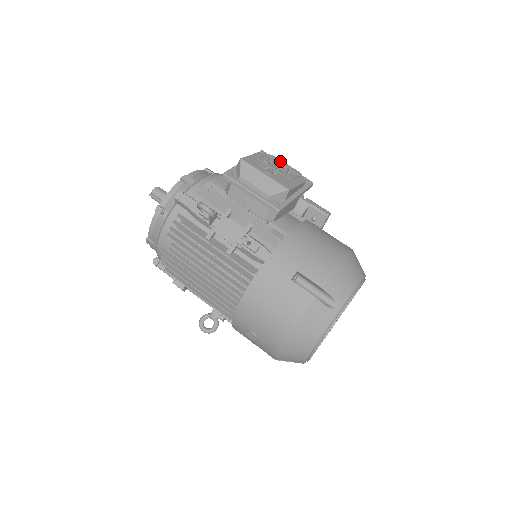
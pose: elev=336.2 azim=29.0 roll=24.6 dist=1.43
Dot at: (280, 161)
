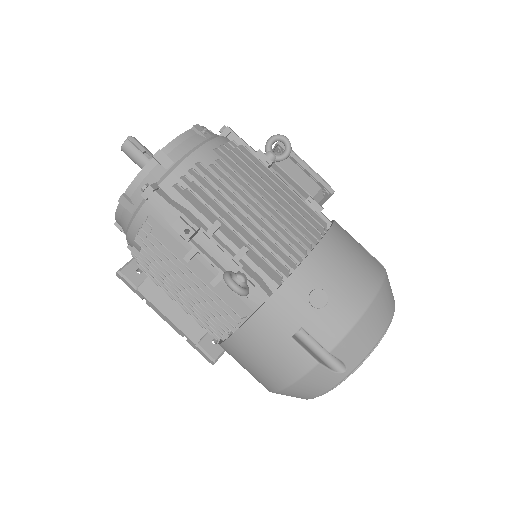
Dot at: occluded
